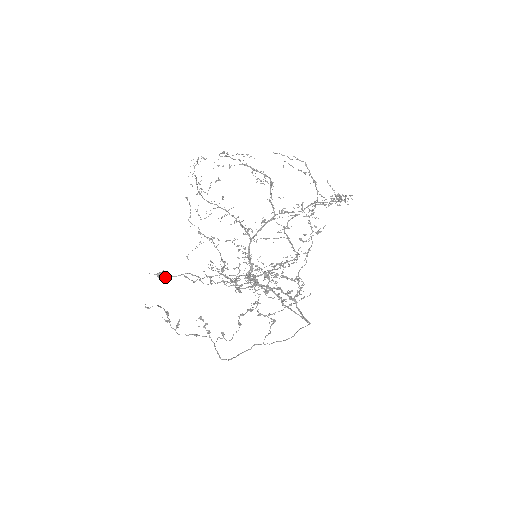
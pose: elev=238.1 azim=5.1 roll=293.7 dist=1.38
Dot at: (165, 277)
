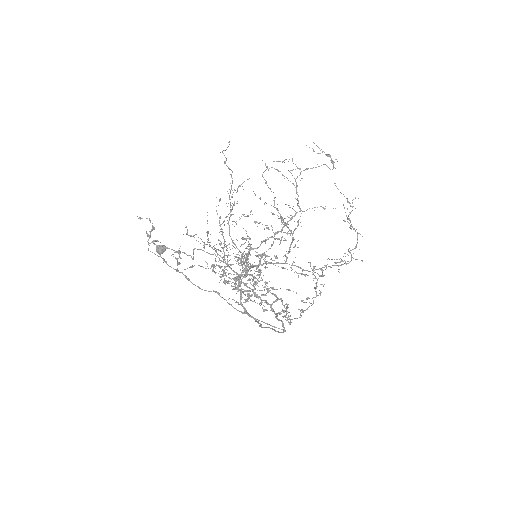
Dot at: (163, 248)
